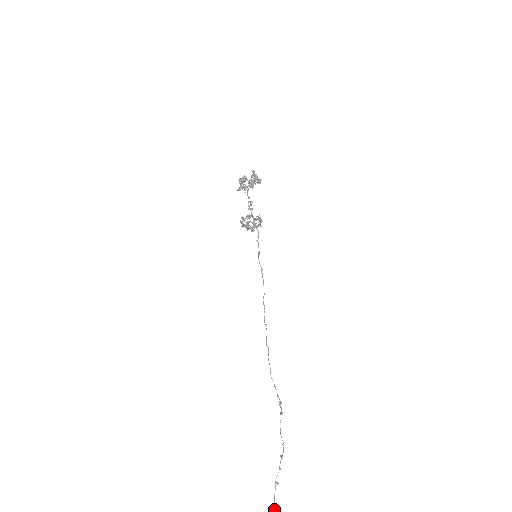
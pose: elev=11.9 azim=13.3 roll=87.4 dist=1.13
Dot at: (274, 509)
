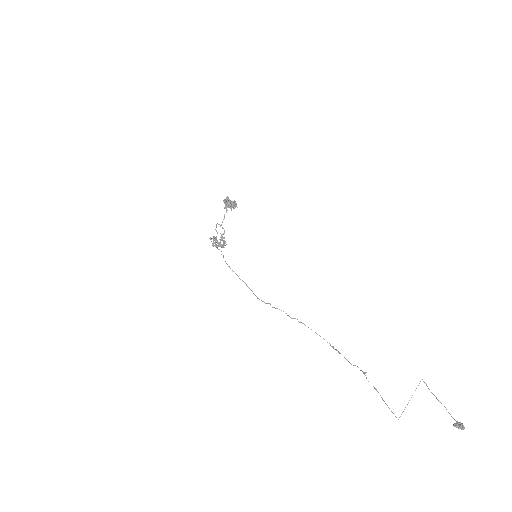
Dot at: (386, 404)
